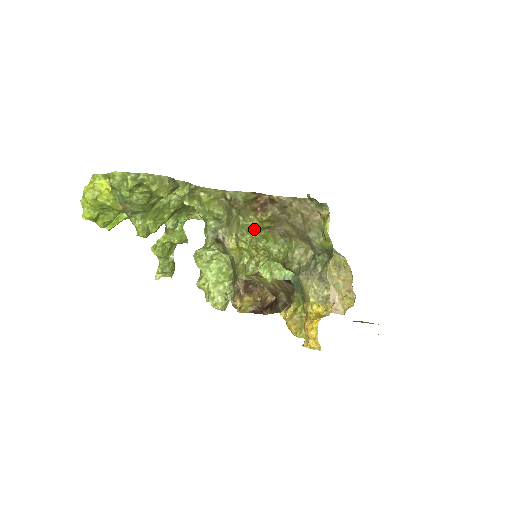
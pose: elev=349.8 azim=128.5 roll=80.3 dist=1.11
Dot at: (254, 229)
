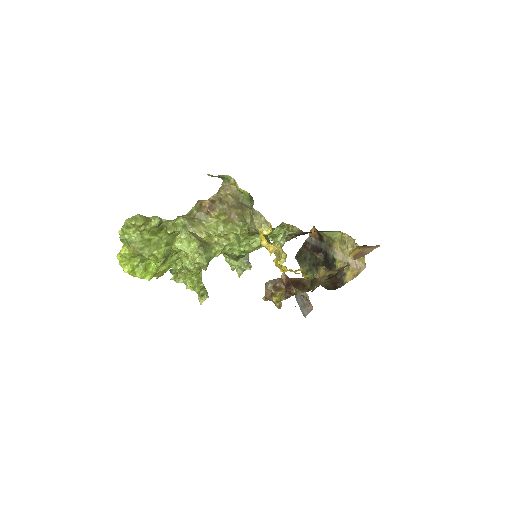
Dot at: (220, 226)
